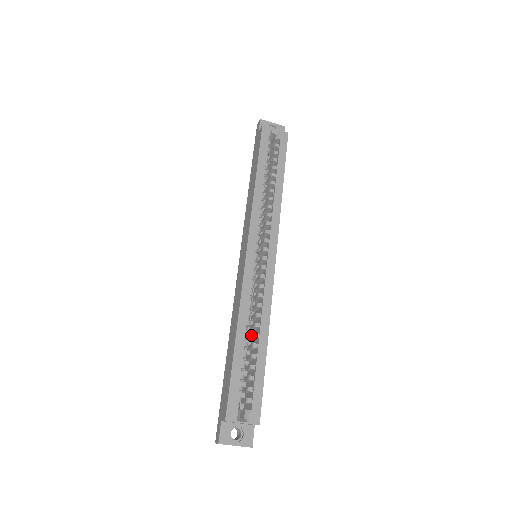
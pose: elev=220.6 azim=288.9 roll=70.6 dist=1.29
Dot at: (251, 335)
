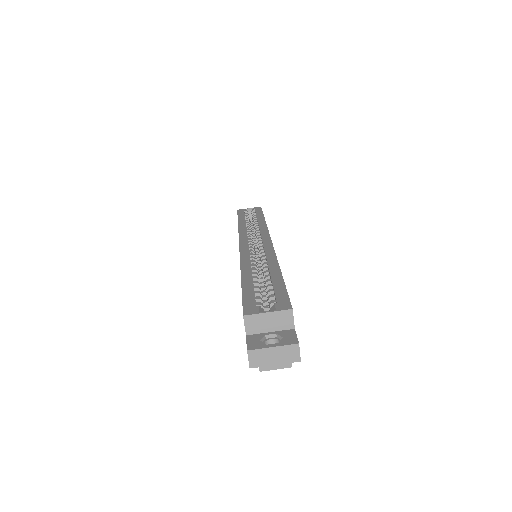
Dot at: occluded
